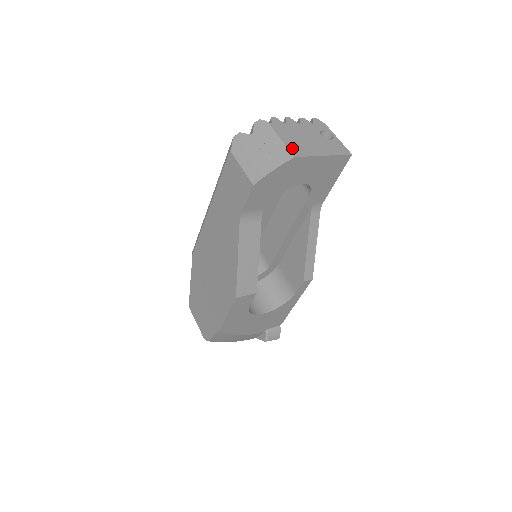
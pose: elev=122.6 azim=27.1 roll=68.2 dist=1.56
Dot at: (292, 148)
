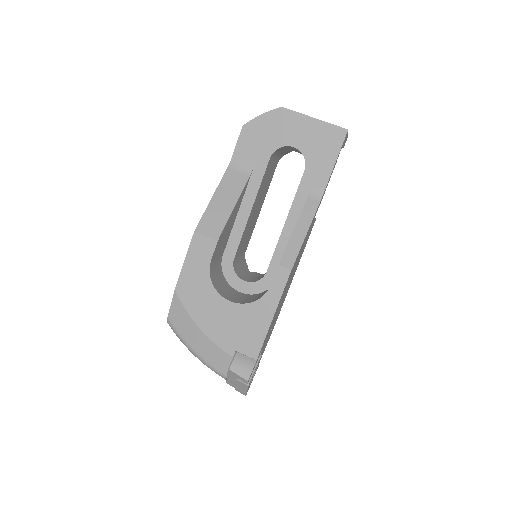
Dot at: occluded
